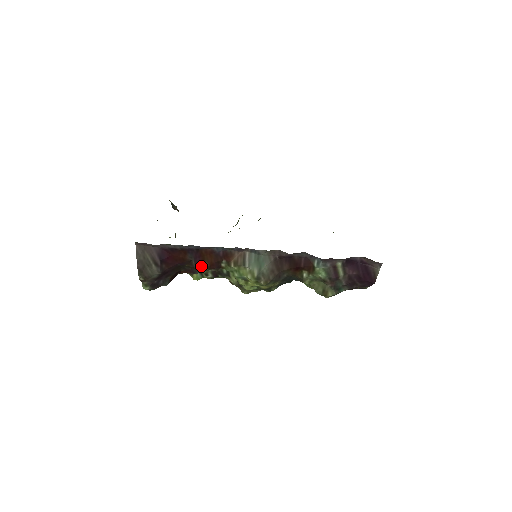
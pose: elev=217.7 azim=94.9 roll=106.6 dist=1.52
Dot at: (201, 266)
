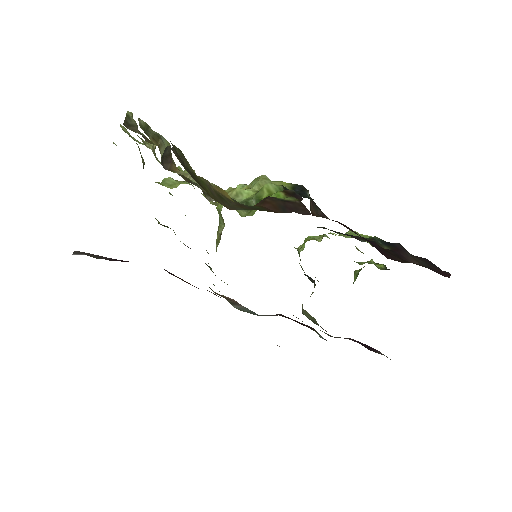
Dot at: (172, 274)
